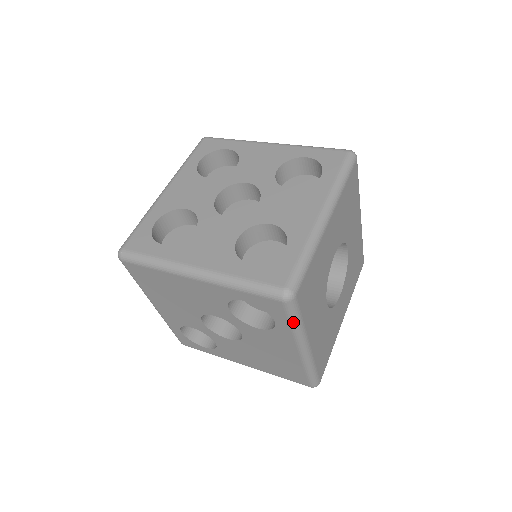
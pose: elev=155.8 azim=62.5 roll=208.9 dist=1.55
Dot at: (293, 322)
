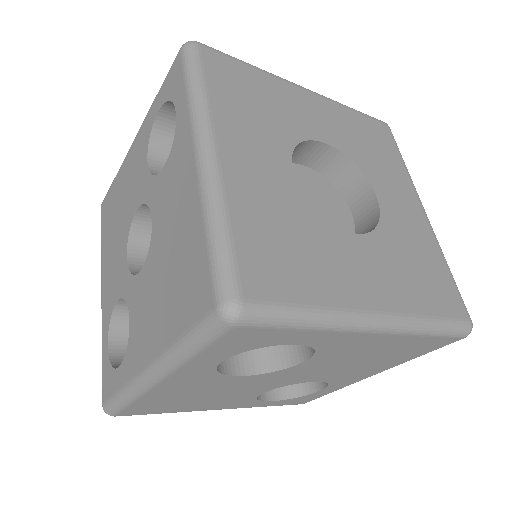
Dot at: (190, 82)
